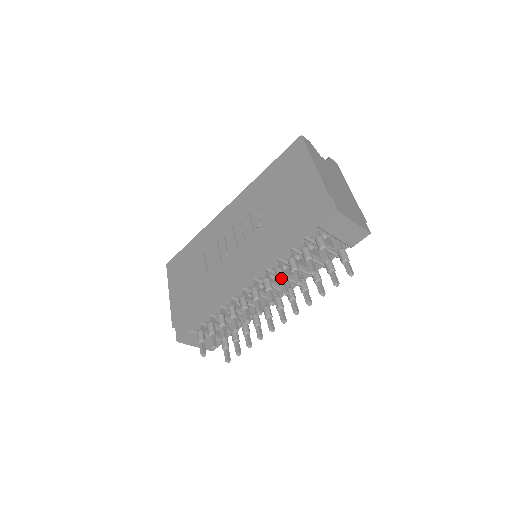
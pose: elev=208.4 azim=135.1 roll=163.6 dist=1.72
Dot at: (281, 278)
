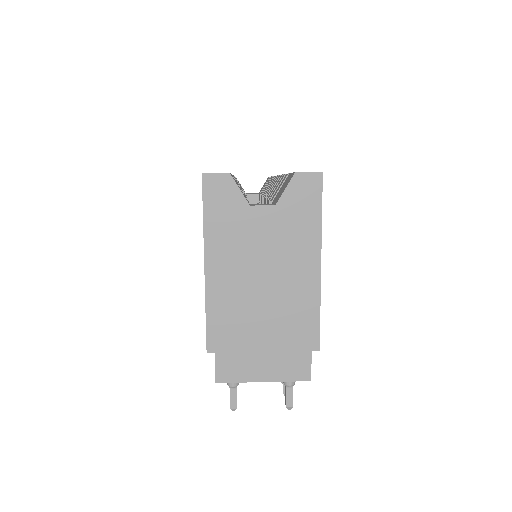
Dot at: occluded
